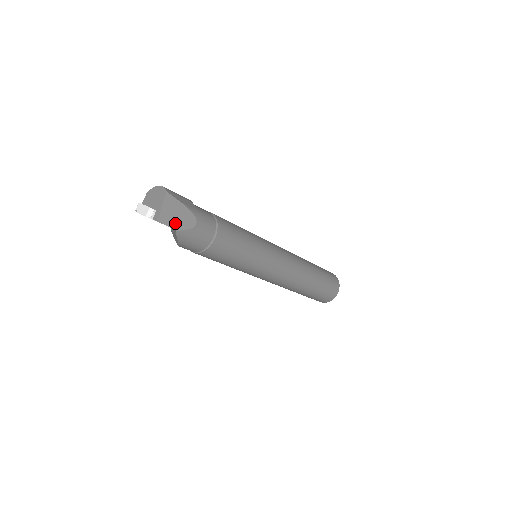
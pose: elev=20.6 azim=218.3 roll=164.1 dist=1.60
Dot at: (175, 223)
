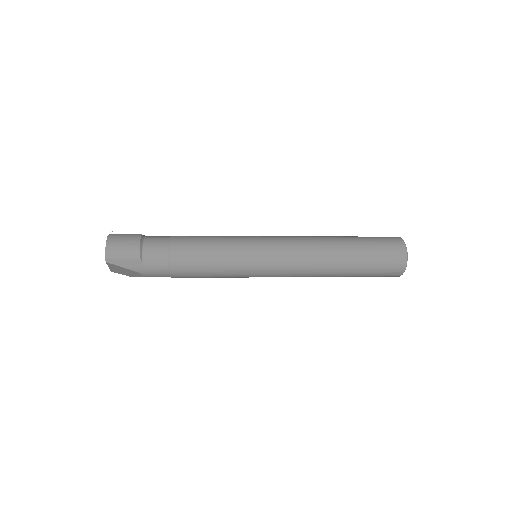
Dot at: (126, 274)
